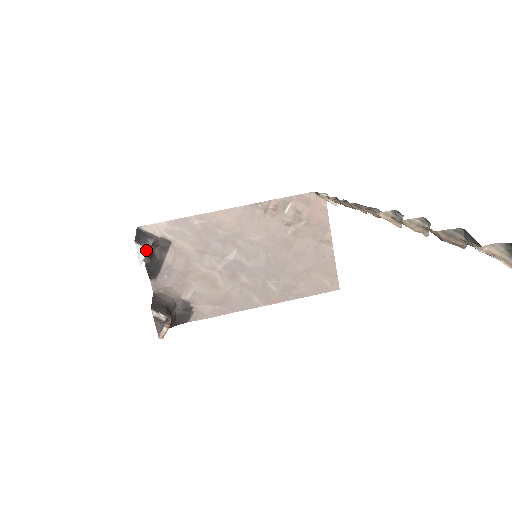
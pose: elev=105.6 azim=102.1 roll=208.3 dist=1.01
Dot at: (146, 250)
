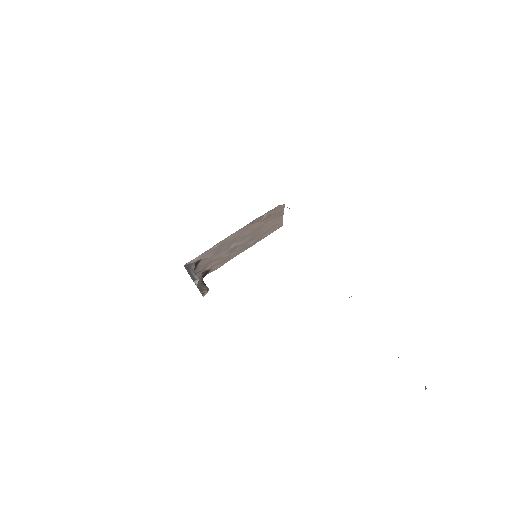
Dot at: occluded
